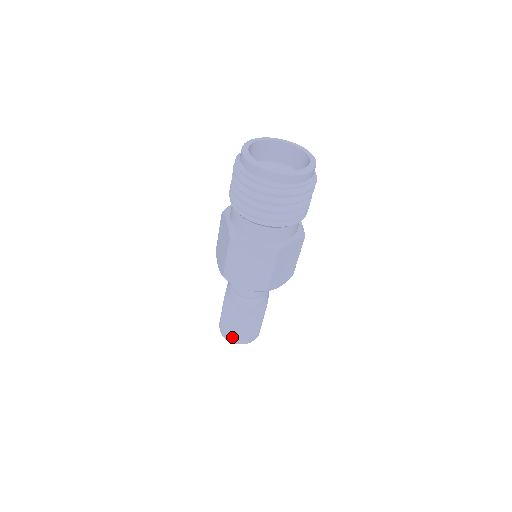
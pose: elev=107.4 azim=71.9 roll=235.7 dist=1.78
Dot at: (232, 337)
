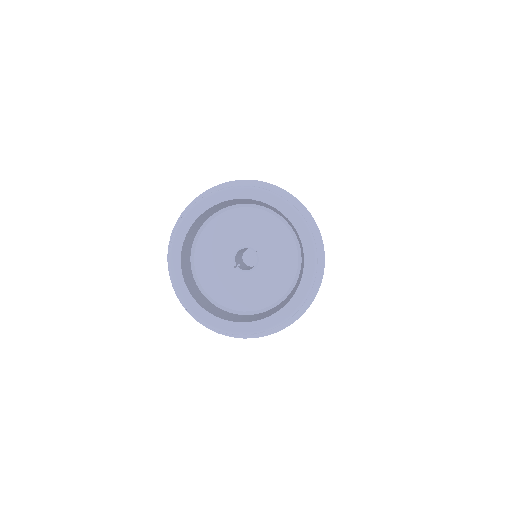
Dot at: occluded
